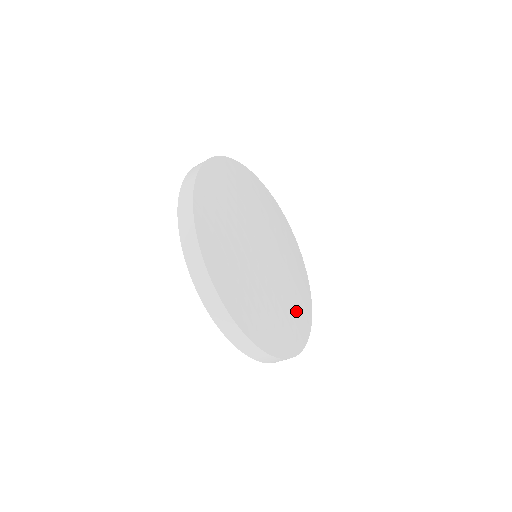
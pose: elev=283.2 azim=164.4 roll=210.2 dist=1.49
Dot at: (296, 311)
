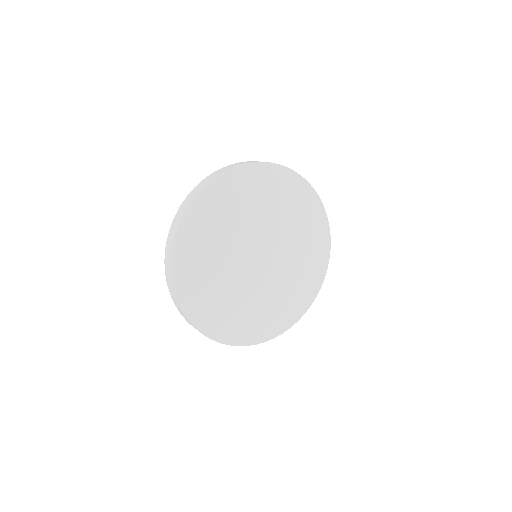
Dot at: (292, 296)
